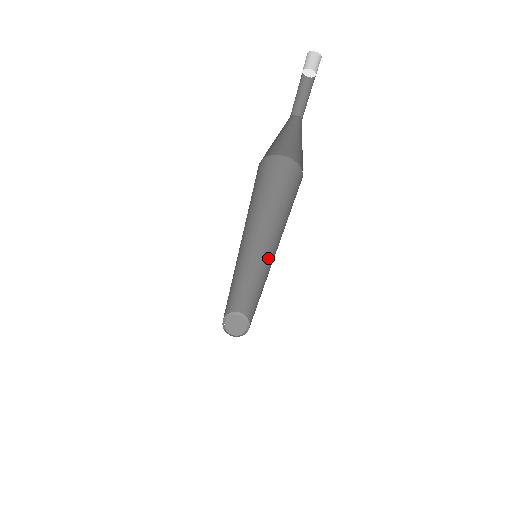
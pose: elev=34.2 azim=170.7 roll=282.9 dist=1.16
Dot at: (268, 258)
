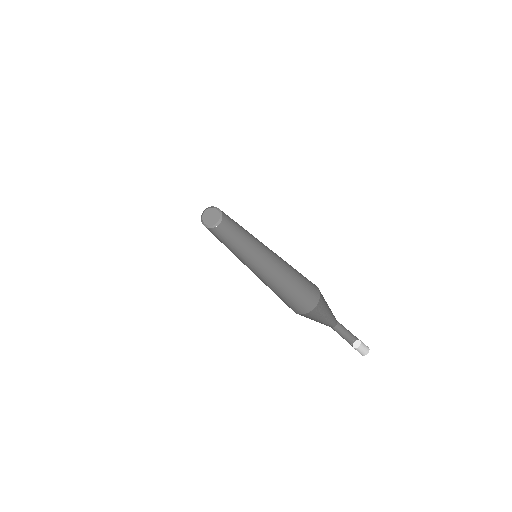
Dot at: (261, 242)
